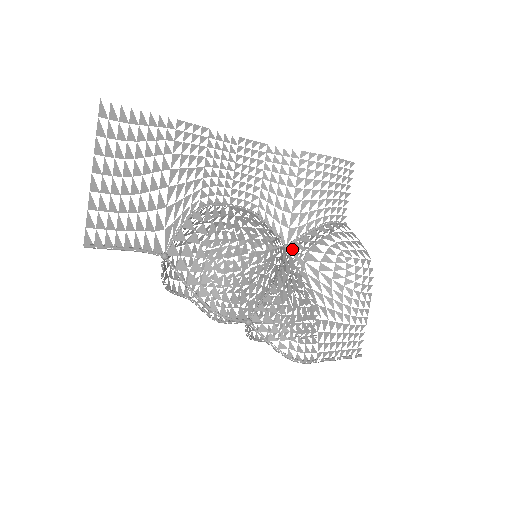
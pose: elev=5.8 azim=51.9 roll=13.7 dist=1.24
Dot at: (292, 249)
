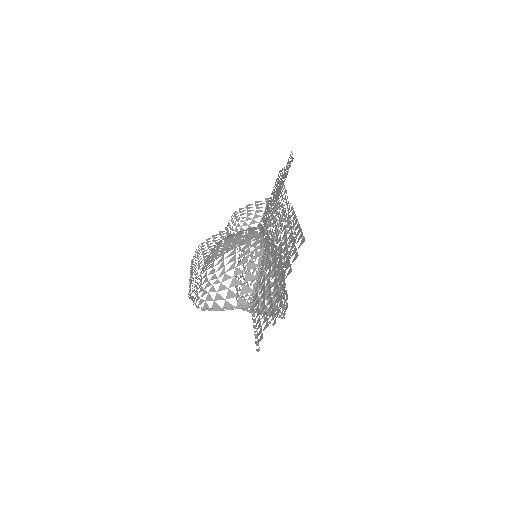
Dot at: occluded
